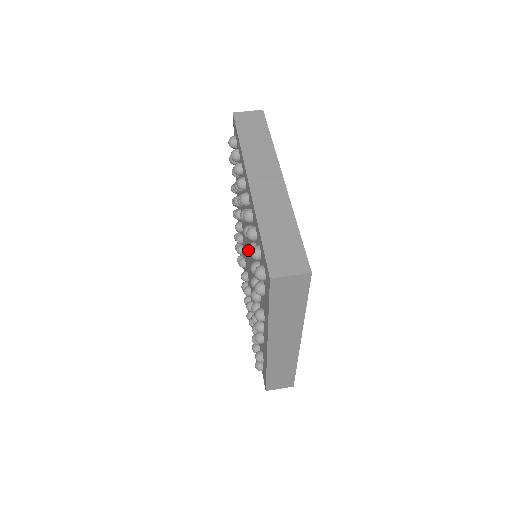
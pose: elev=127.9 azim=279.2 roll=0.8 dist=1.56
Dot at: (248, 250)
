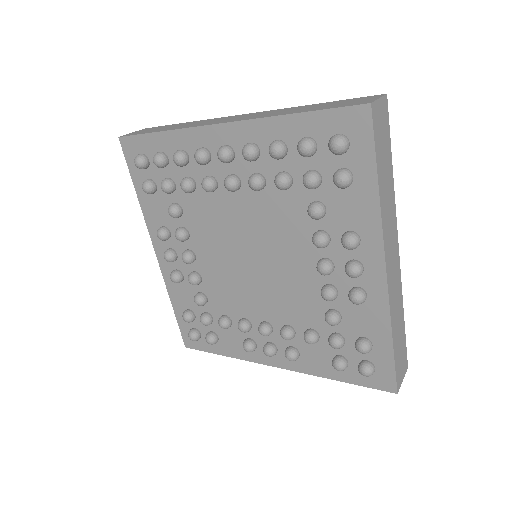
Dot at: (282, 179)
